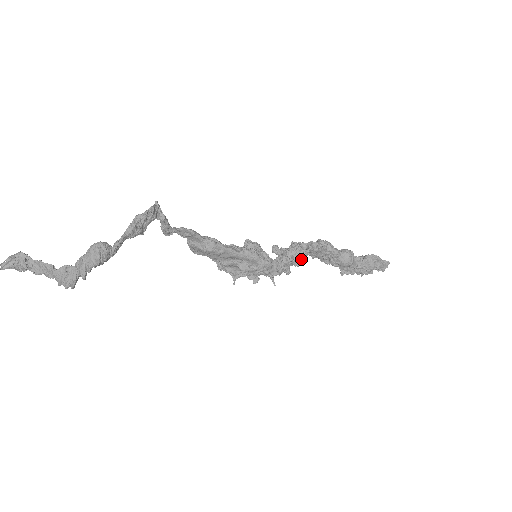
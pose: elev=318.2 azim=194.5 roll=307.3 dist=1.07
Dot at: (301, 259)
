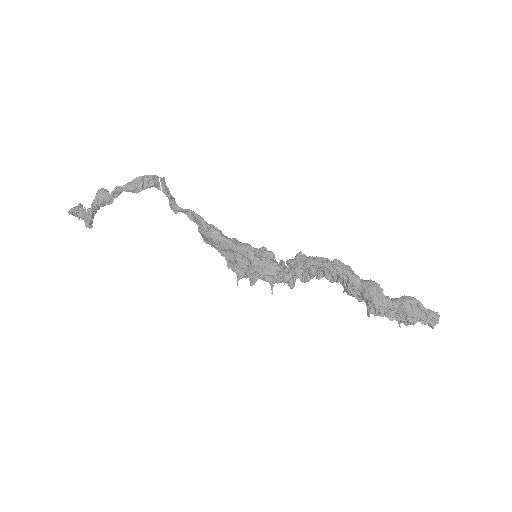
Dot at: (305, 272)
